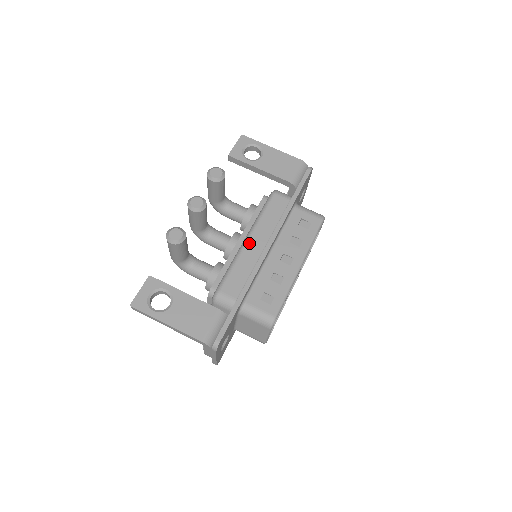
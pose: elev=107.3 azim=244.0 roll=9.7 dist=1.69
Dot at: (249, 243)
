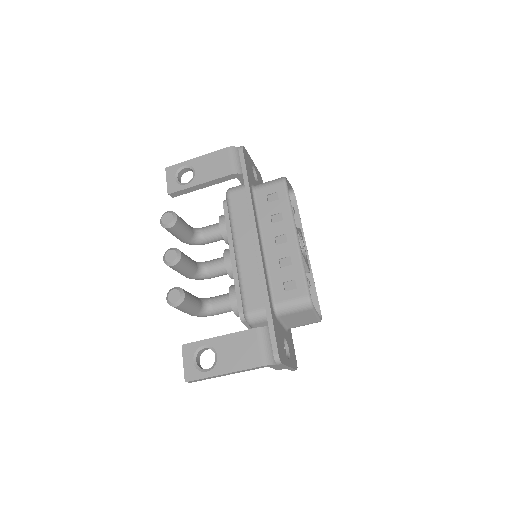
Dot at: (240, 252)
